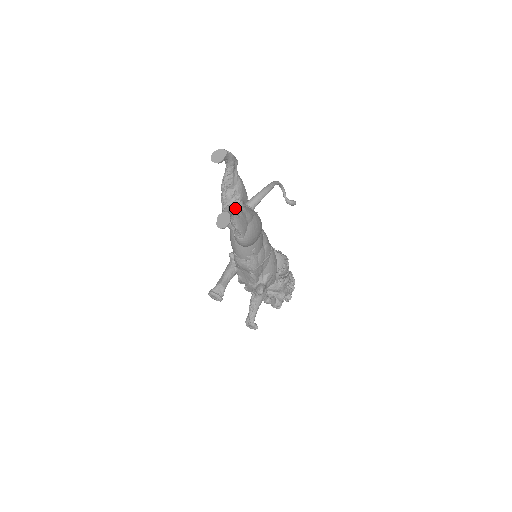
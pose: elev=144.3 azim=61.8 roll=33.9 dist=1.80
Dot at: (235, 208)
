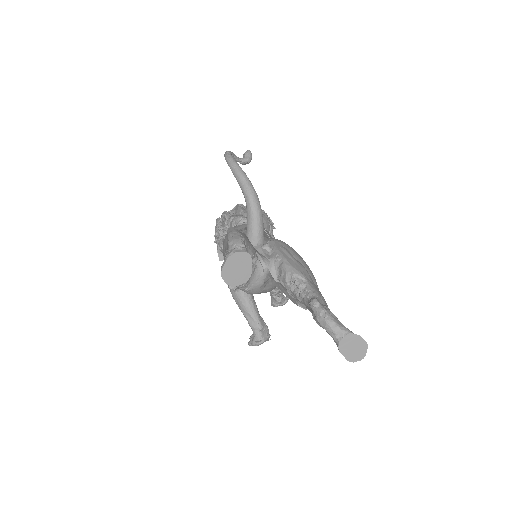
Dot at: (318, 301)
